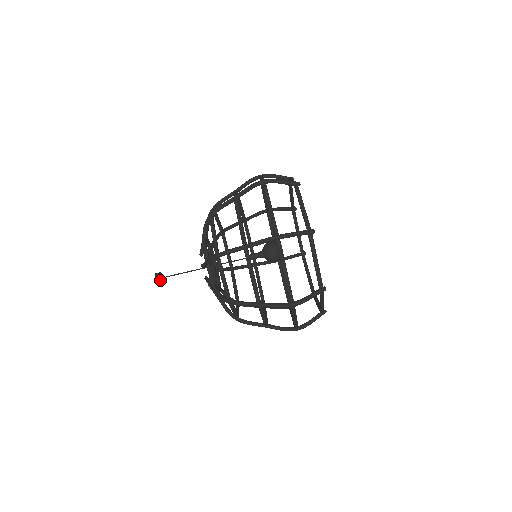
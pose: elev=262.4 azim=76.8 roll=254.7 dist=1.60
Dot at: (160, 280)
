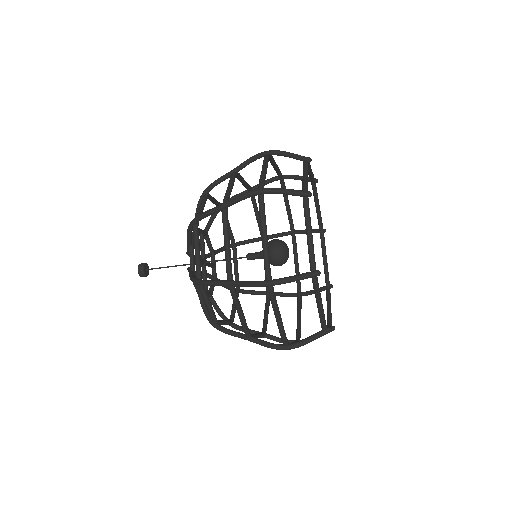
Dot at: (143, 274)
